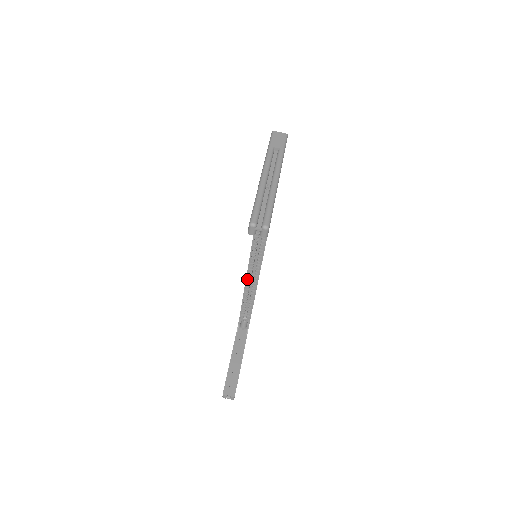
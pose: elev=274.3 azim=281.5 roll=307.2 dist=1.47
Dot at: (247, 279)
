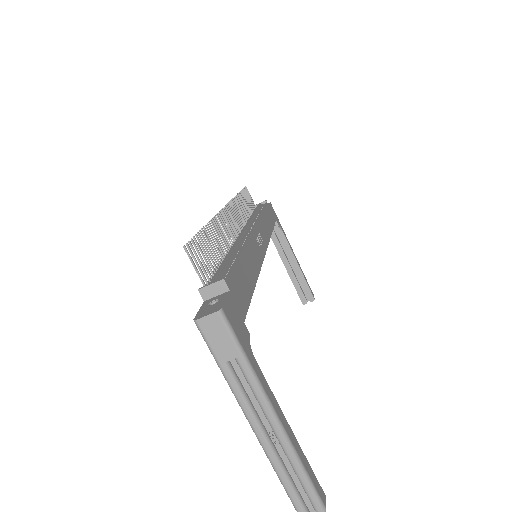
Dot at: occluded
